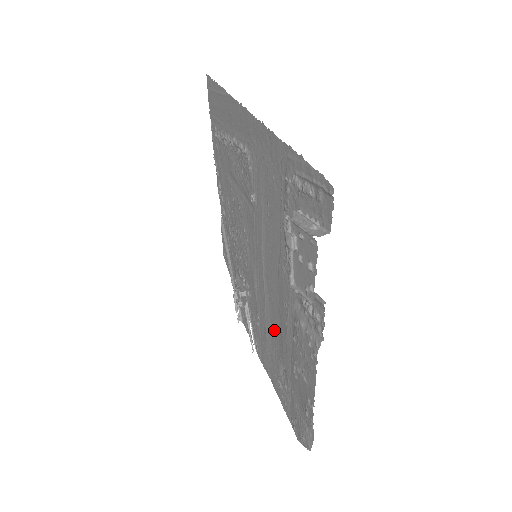
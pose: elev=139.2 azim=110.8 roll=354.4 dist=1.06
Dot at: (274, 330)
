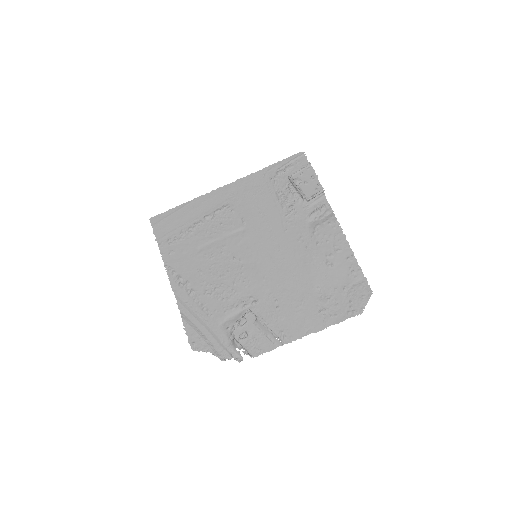
Dot at: (297, 277)
